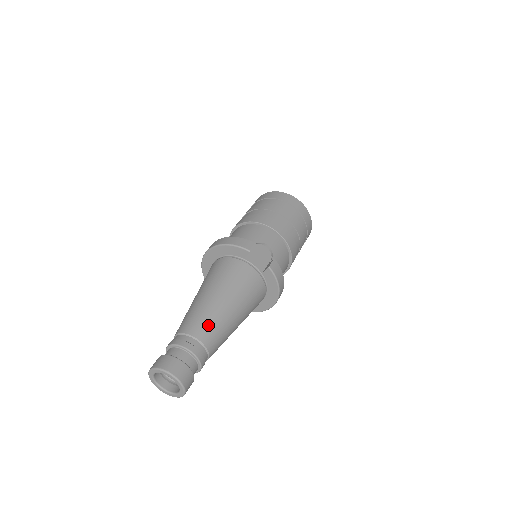
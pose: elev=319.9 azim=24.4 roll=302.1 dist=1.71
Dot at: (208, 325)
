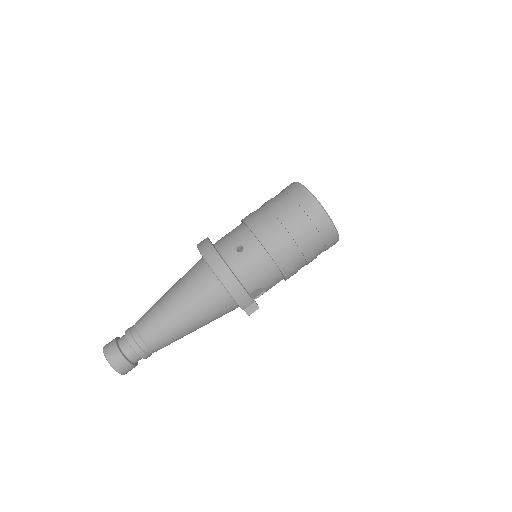
Dot at: (168, 343)
